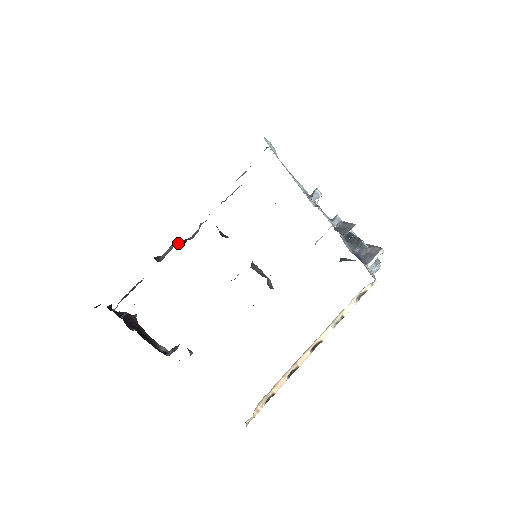
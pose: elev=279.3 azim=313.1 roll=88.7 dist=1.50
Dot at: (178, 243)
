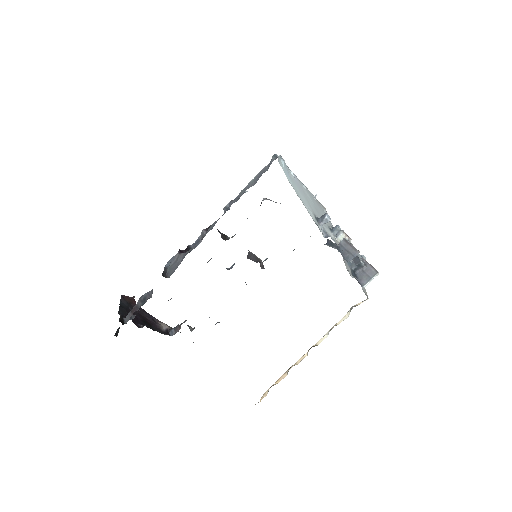
Dot at: (182, 253)
